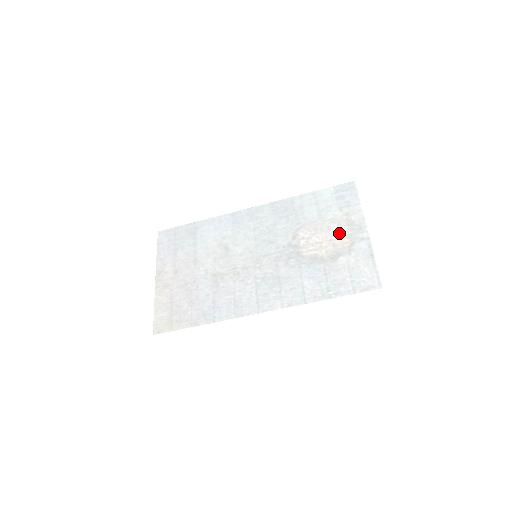
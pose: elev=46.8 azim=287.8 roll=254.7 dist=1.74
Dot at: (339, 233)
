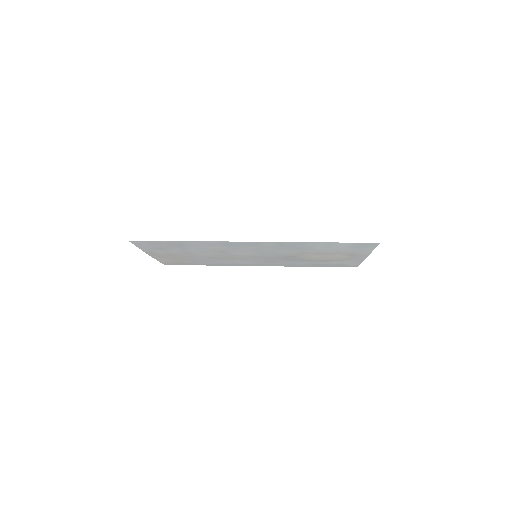
Dot at: occluded
